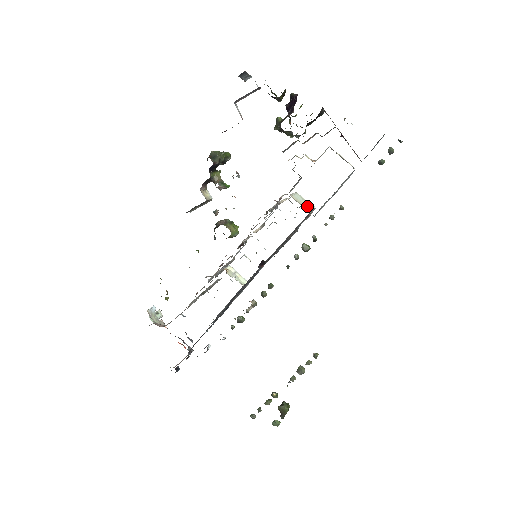
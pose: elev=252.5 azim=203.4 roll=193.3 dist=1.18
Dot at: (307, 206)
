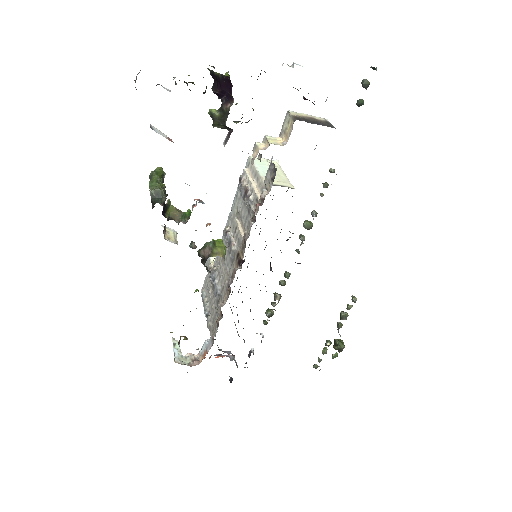
Dot at: (278, 173)
